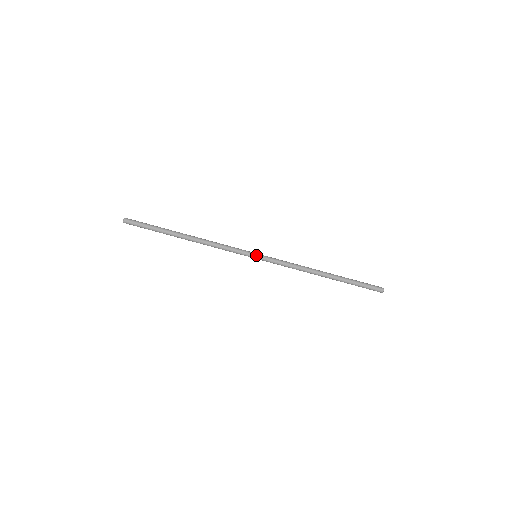
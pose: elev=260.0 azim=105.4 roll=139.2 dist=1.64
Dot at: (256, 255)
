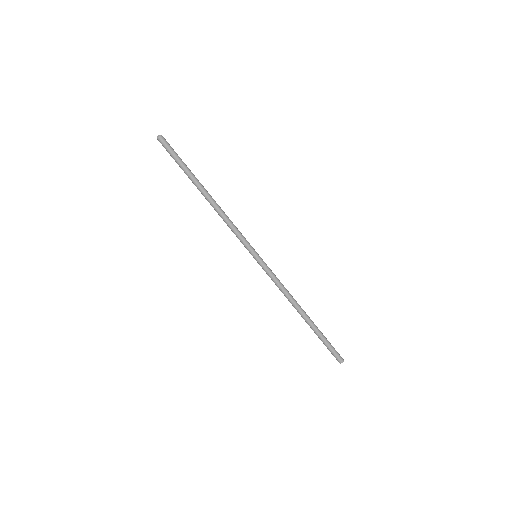
Dot at: (257, 255)
